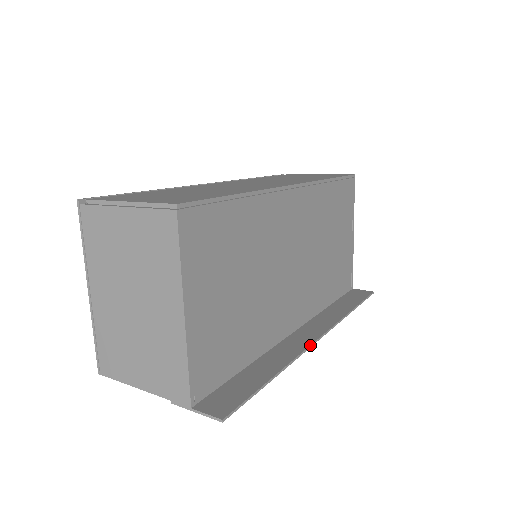
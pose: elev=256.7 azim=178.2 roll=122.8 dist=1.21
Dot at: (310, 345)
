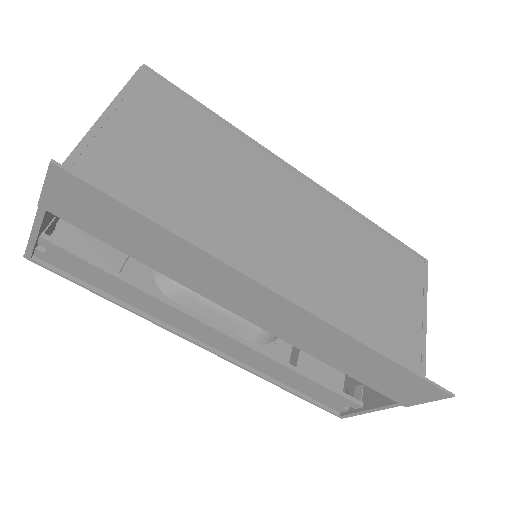
Dot at: (256, 278)
